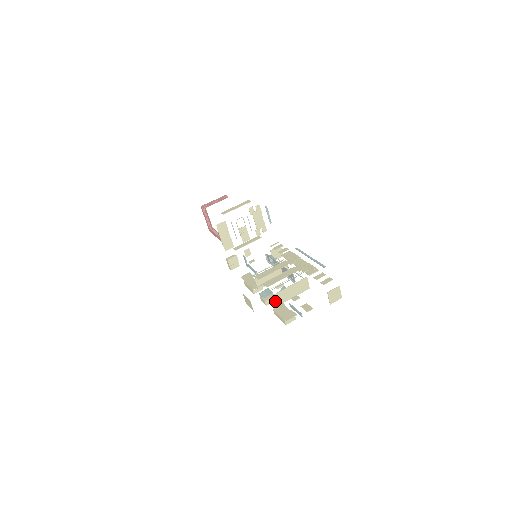
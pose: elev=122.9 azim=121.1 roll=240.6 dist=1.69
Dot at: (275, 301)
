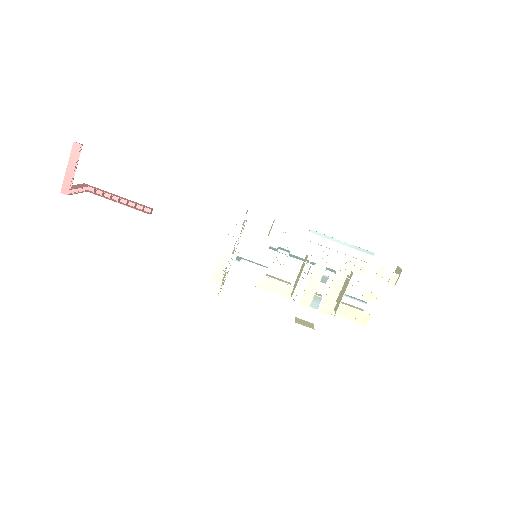
Dot at: (335, 310)
